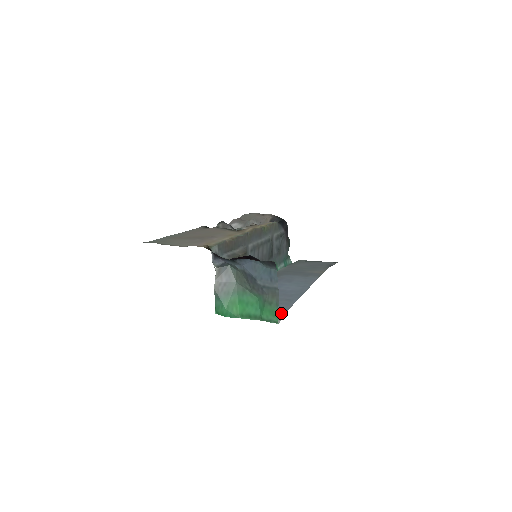
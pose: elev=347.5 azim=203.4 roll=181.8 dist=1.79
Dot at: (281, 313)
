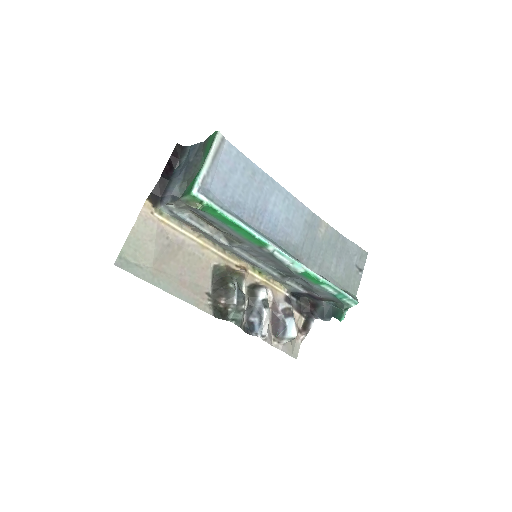
Dot at: (229, 147)
